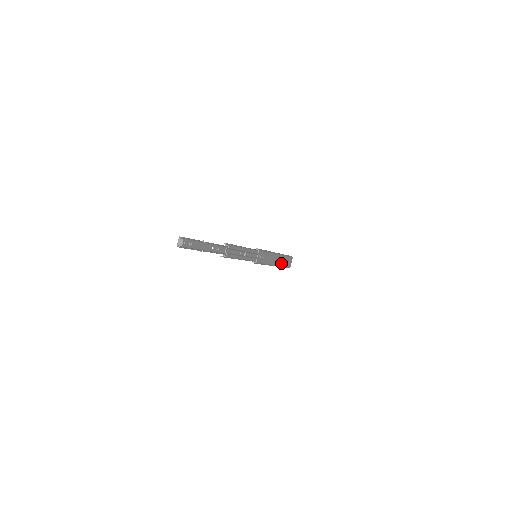
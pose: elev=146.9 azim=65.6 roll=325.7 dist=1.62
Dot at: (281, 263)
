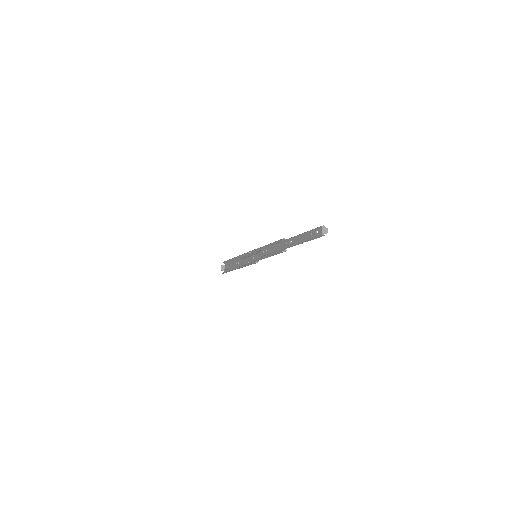
Dot at: (234, 267)
